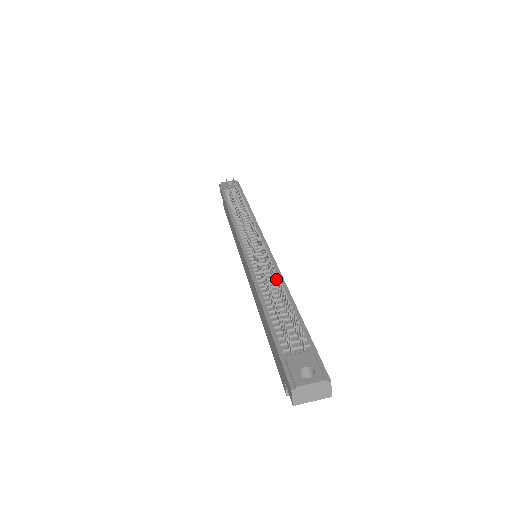
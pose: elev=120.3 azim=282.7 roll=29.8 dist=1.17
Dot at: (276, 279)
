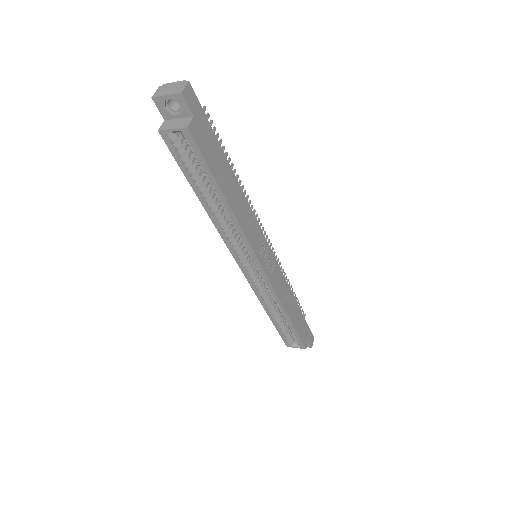
Dot at: occluded
